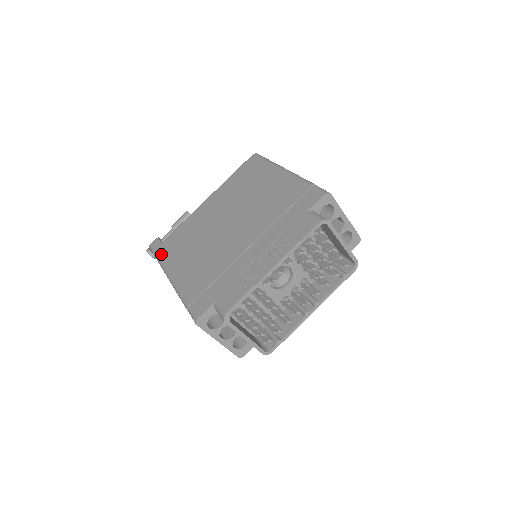
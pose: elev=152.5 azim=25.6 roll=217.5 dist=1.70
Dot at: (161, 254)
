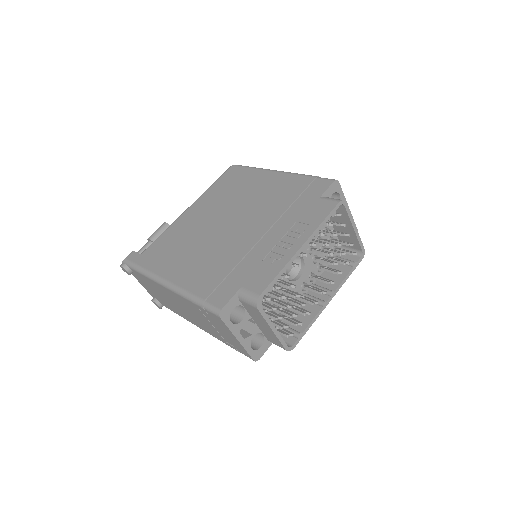
Dot at: (144, 264)
